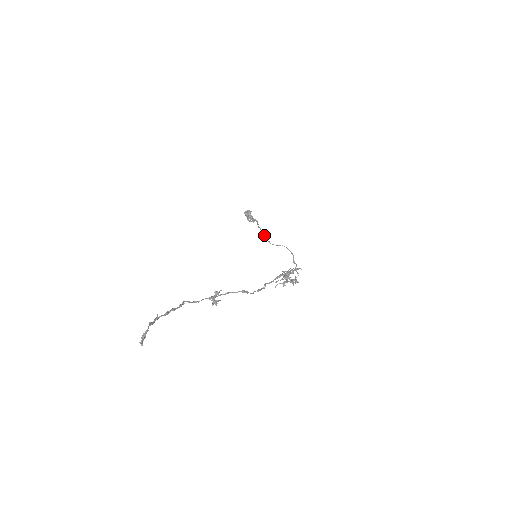
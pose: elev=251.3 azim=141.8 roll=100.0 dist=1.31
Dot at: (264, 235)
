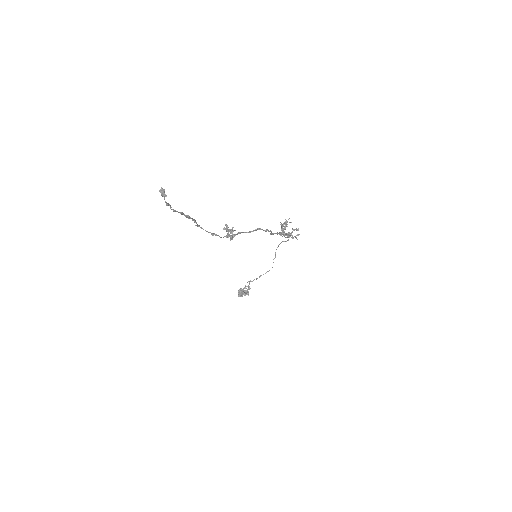
Dot at: (261, 275)
